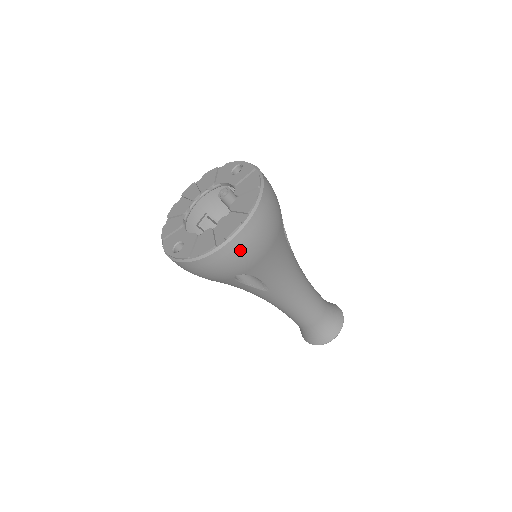
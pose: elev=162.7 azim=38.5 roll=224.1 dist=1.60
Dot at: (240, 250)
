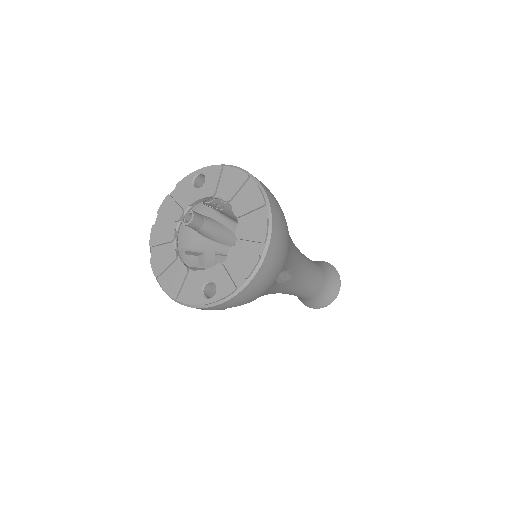
Dot at: (278, 246)
